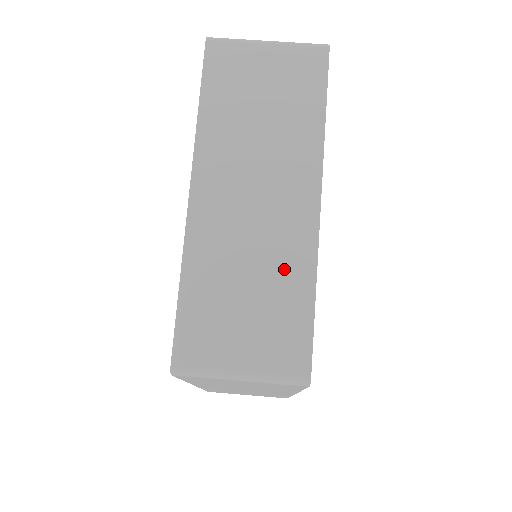
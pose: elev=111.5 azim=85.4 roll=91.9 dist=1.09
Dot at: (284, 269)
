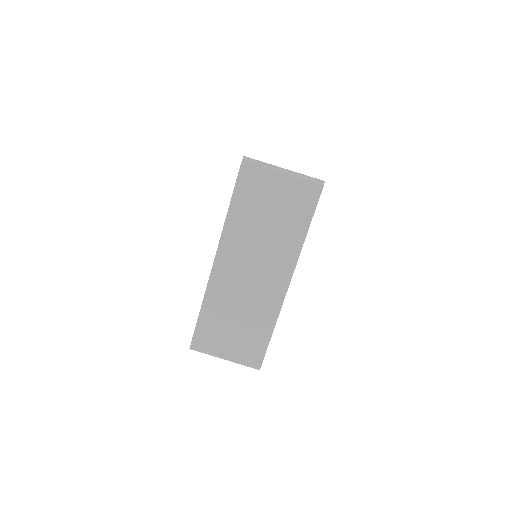
Dot at: (259, 315)
